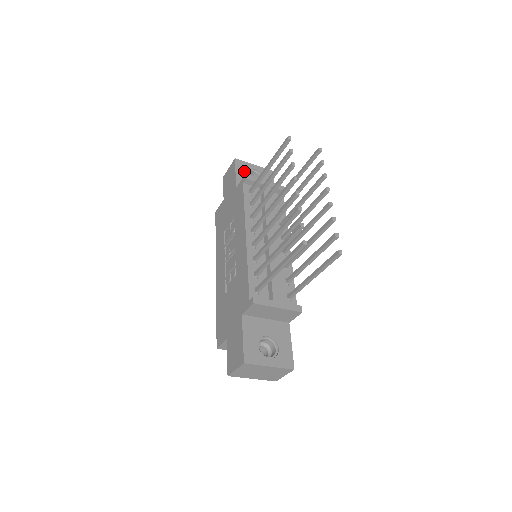
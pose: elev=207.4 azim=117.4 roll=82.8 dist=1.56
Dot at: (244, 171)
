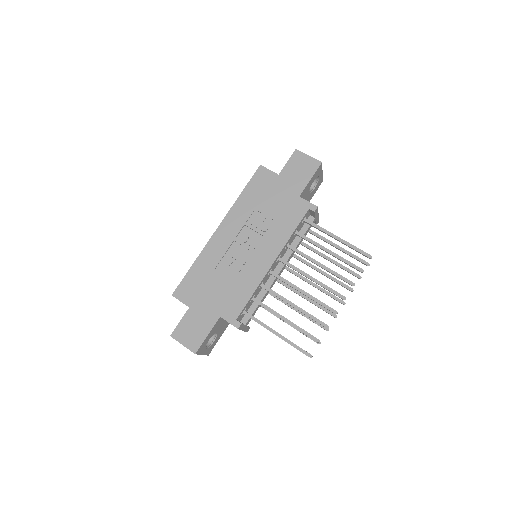
Dot at: (315, 178)
